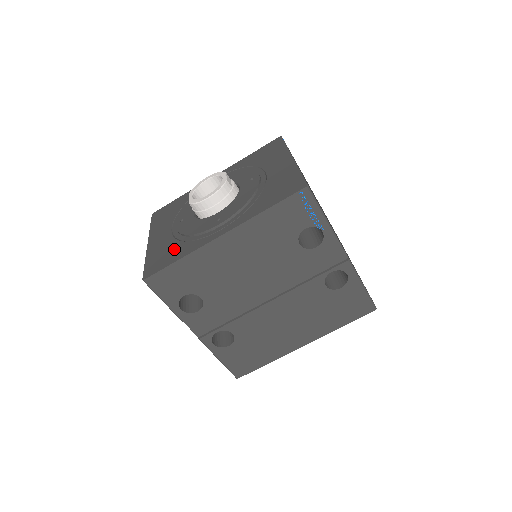
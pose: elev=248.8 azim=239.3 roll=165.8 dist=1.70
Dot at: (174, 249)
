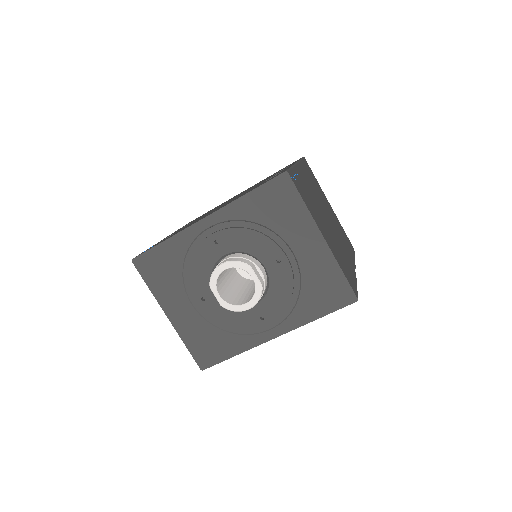
Dot at: (219, 340)
